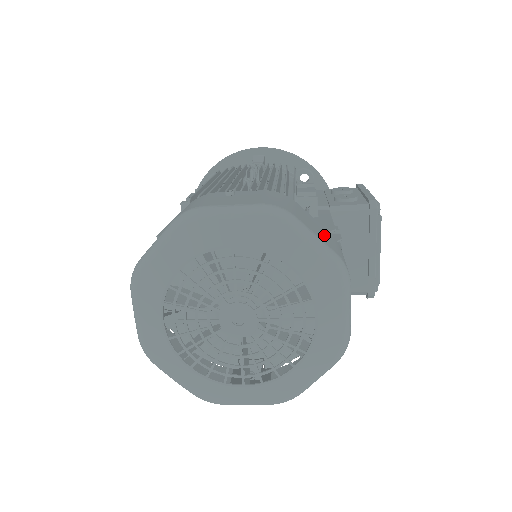
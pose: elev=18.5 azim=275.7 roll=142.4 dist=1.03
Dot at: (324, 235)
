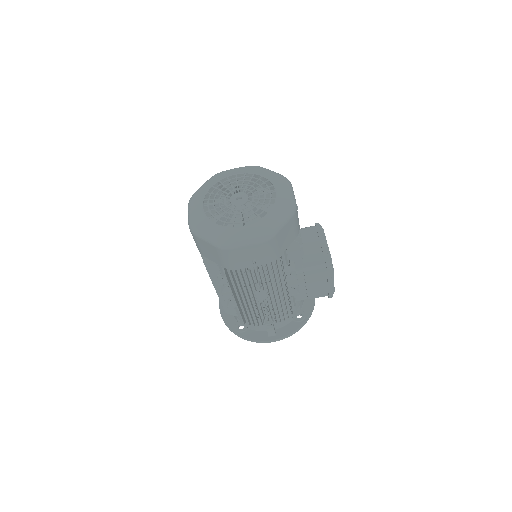
Dot at: occluded
